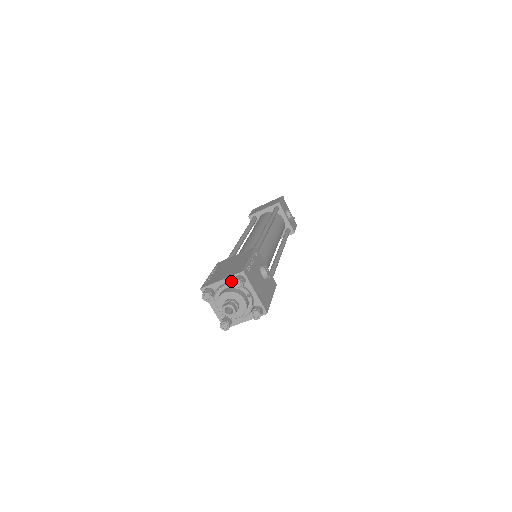
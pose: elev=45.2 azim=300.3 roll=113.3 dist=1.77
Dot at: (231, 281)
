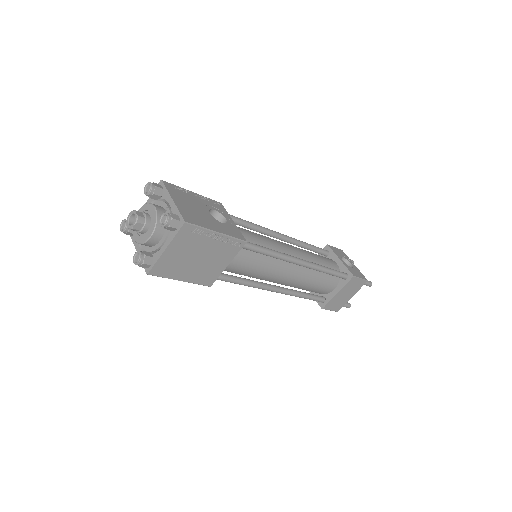
Dot at: (152, 200)
